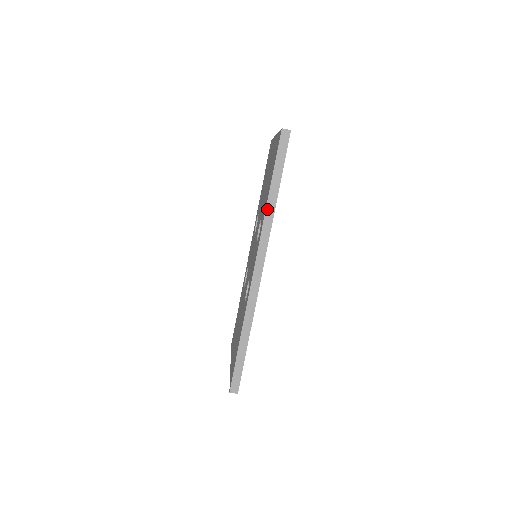
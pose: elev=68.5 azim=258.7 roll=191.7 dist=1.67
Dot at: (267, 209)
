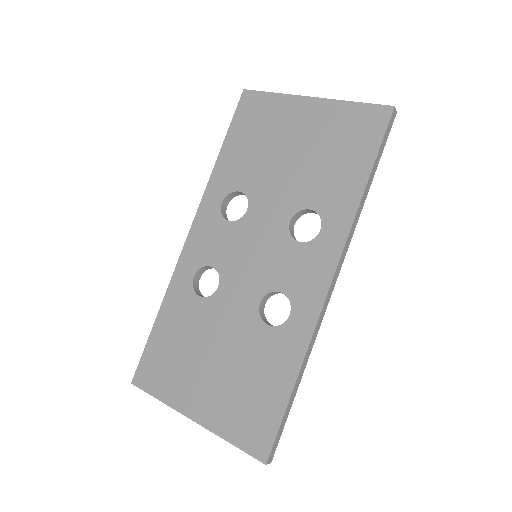
Dot at: (360, 205)
